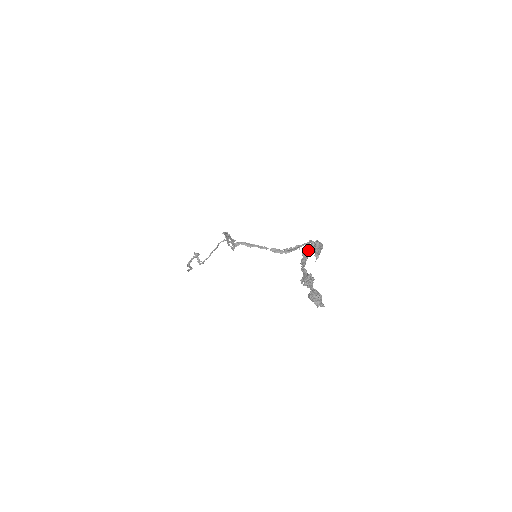
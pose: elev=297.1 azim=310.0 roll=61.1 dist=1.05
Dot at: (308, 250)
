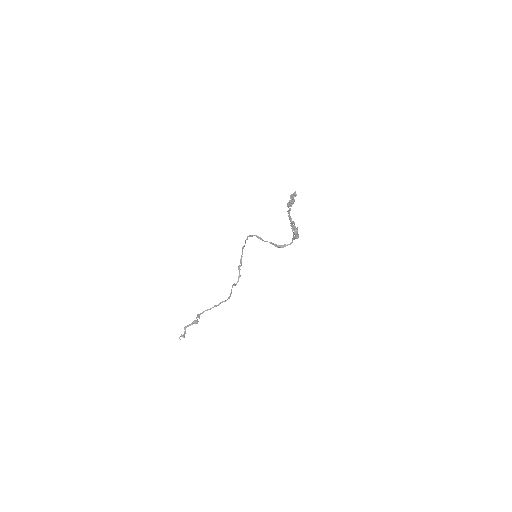
Dot at: (293, 222)
